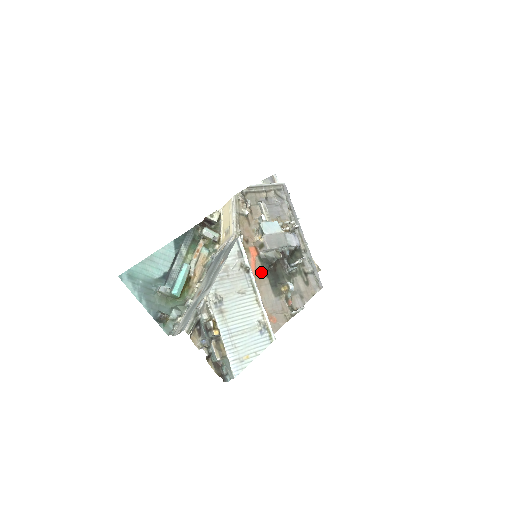
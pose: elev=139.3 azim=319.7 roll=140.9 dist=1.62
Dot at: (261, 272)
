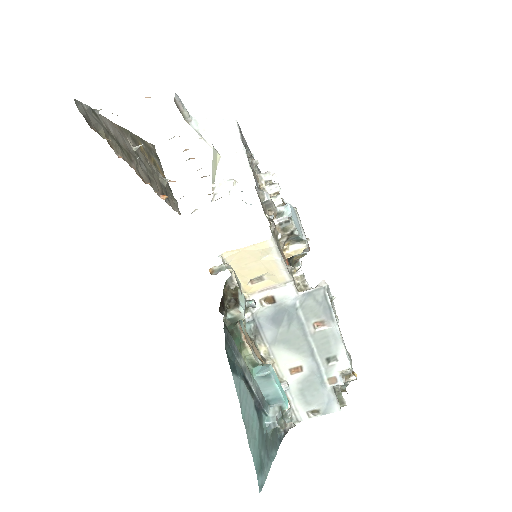
Dot at: occluded
